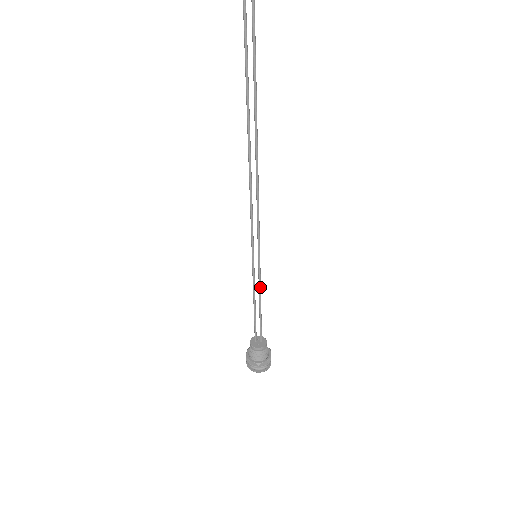
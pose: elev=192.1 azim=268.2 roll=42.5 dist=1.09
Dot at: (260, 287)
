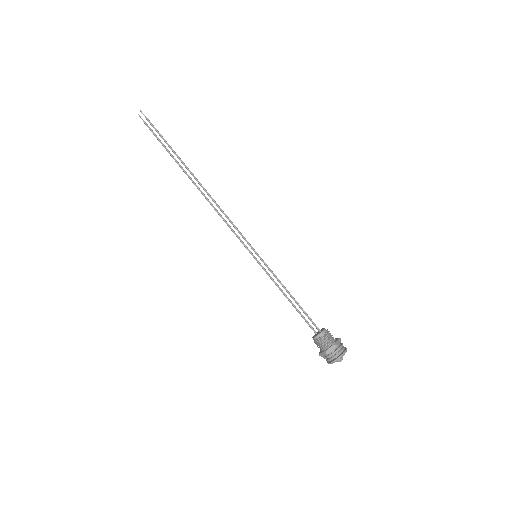
Dot at: (278, 279)
